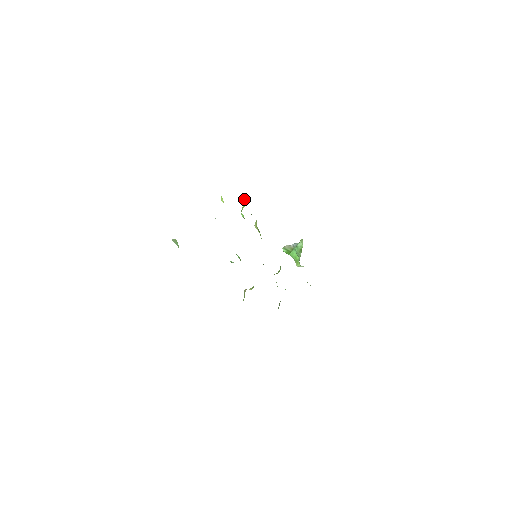
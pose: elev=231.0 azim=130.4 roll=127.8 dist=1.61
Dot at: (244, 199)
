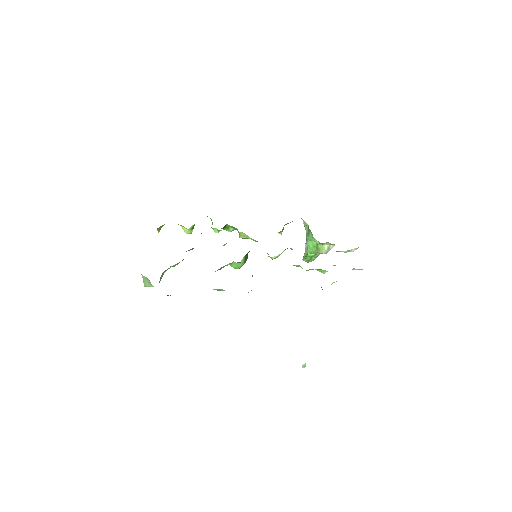
Dot at: occluded
